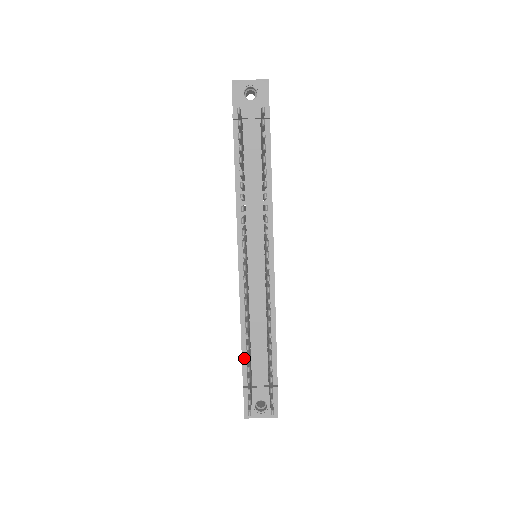
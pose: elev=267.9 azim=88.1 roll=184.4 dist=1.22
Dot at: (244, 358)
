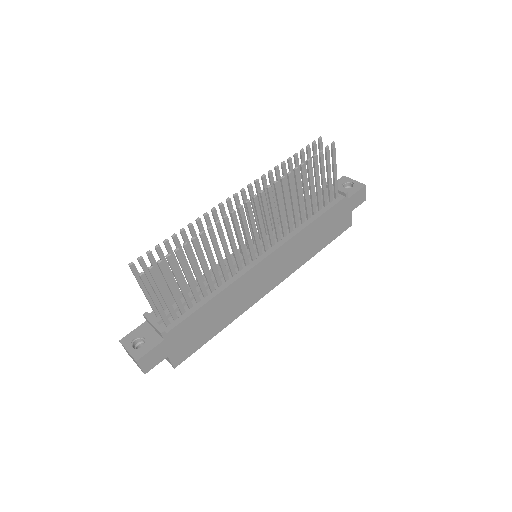
Dot at: occluded
